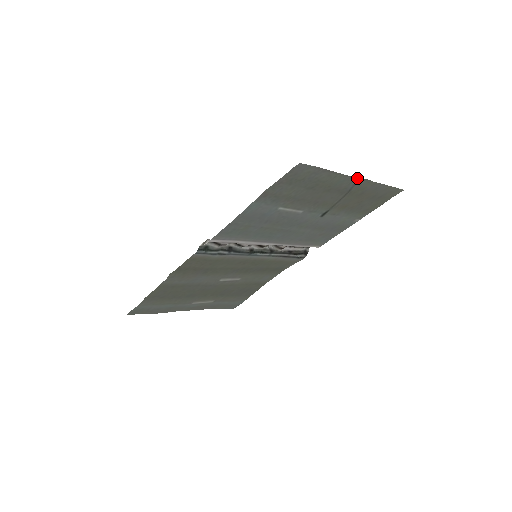
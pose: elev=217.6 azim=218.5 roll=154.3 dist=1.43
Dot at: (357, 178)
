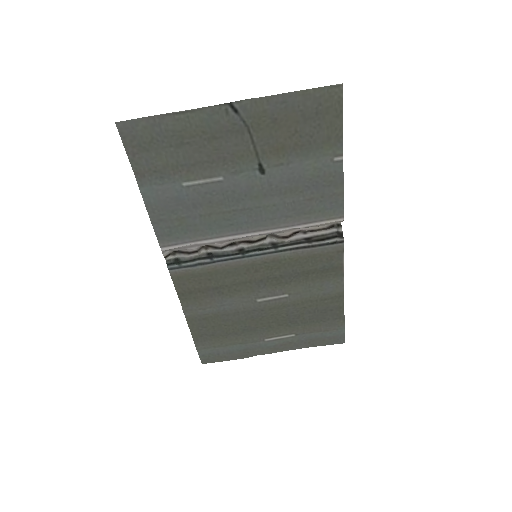
Dot at: (225, 105)
